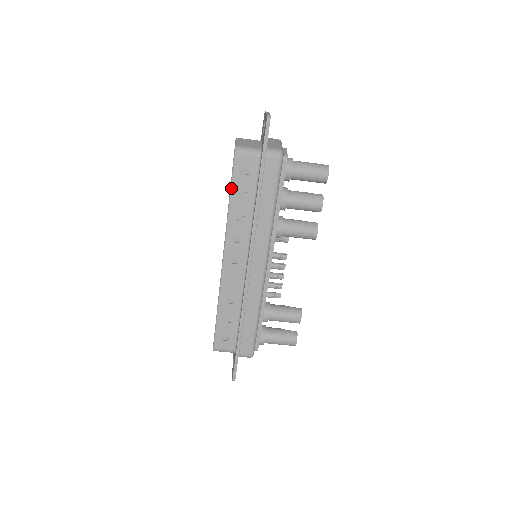
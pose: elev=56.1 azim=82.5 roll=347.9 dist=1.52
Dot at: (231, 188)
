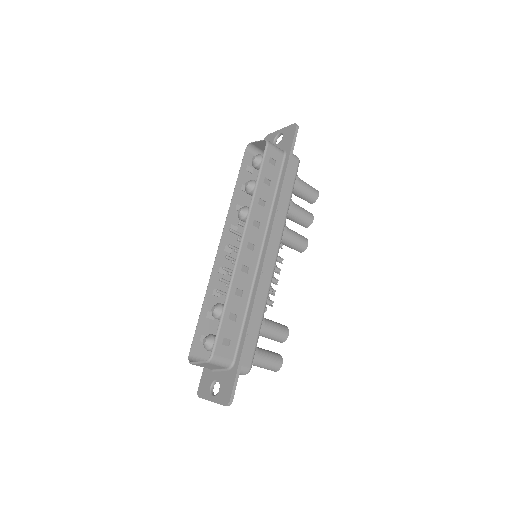
Dot at: (260, 172)
